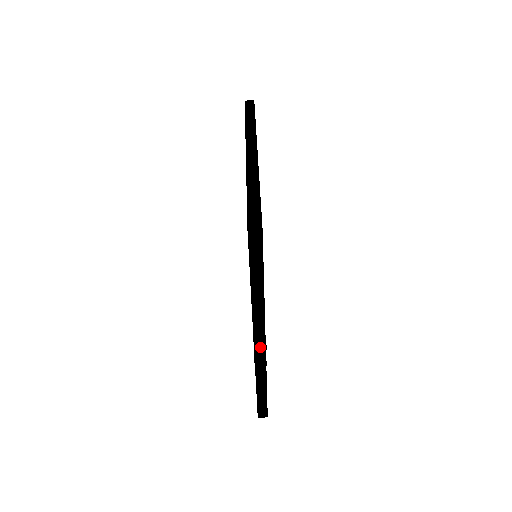
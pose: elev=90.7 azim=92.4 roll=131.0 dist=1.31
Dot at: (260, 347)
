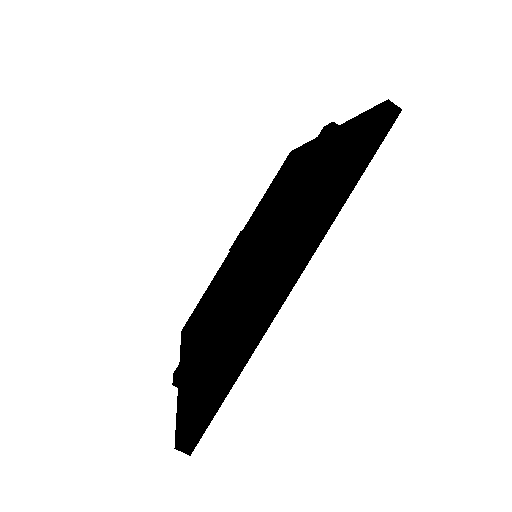
Dot at: occluded
